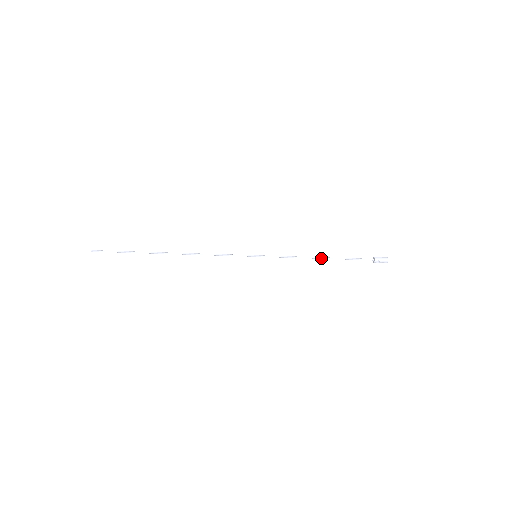
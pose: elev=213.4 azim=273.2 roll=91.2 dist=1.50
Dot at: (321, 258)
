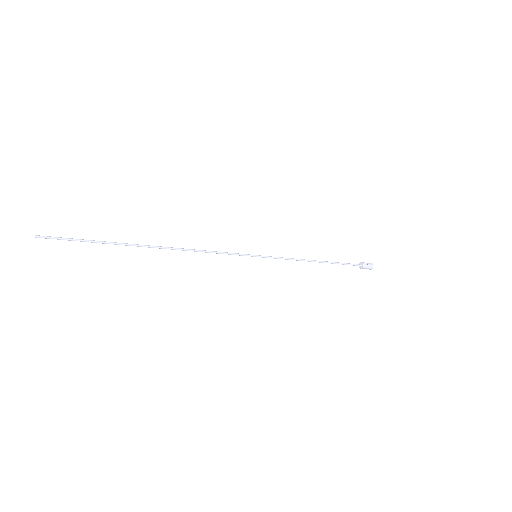
Dot at: occluded
